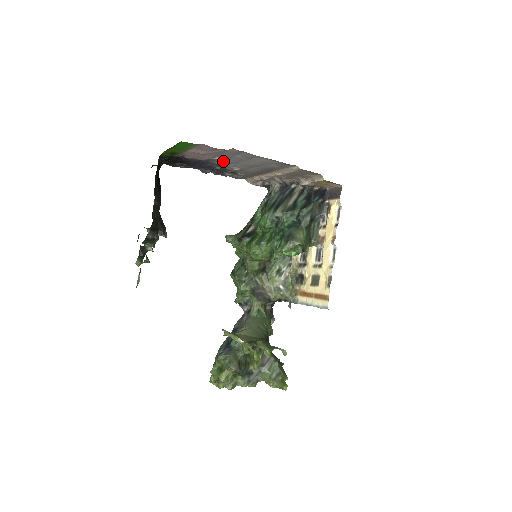
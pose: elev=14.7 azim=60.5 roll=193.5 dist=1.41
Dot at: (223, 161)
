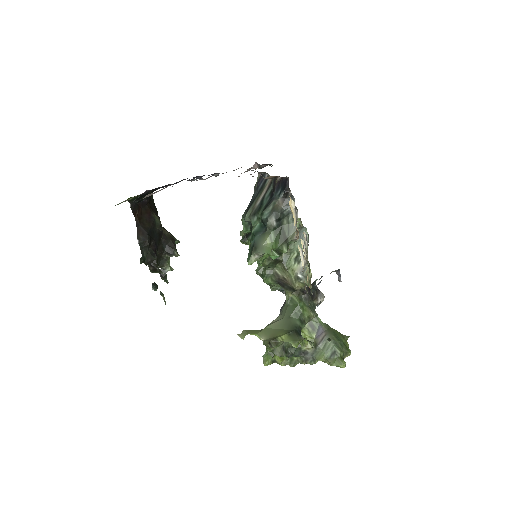
Dot at: occluded
